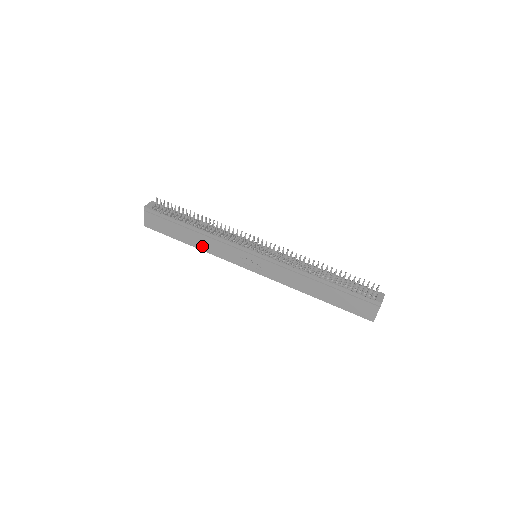
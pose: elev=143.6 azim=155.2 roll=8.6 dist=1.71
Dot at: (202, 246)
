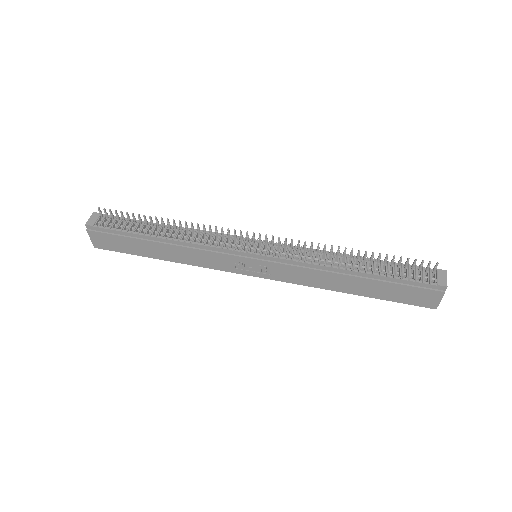
Dot at: (179, 259)
